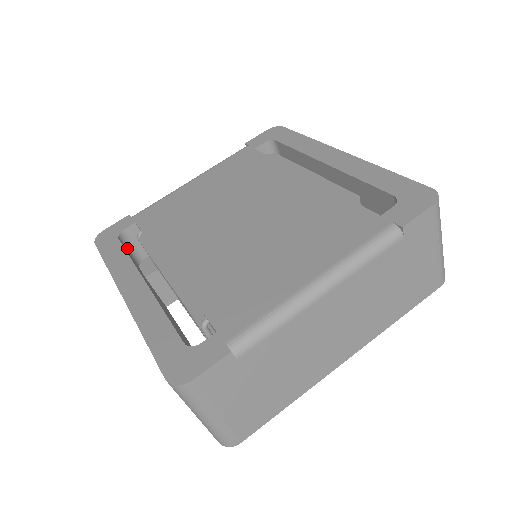
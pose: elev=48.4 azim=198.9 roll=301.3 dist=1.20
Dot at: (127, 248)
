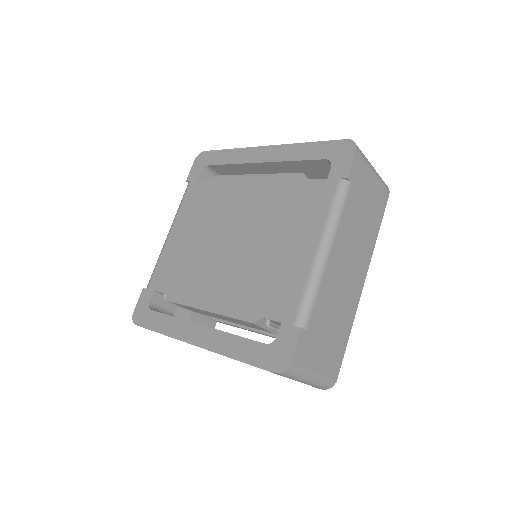
Dot at: (160, 312)
